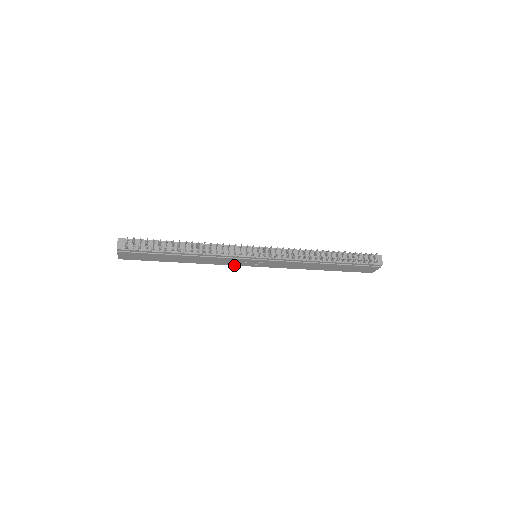
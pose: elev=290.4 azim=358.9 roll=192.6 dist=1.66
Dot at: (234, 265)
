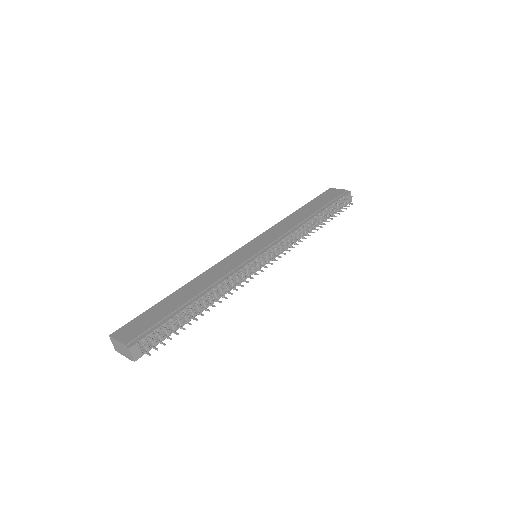
Dot at: occluded
